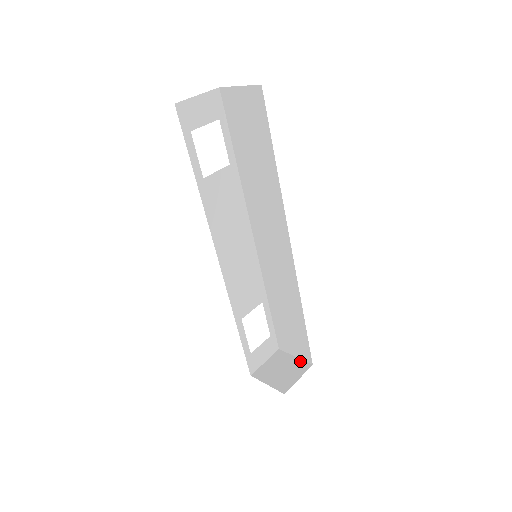
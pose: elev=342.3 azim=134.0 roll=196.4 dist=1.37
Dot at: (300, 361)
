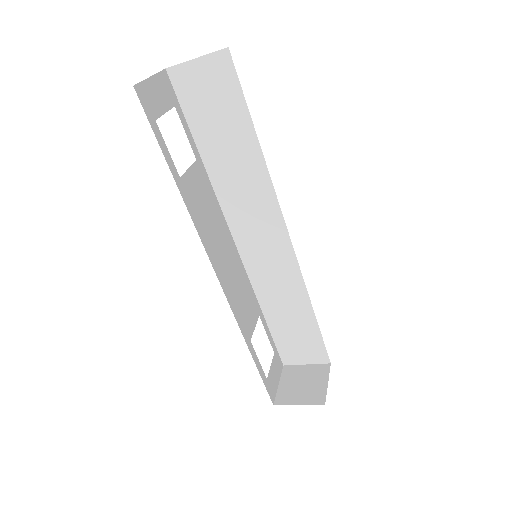
Dot at: (315, 366)
